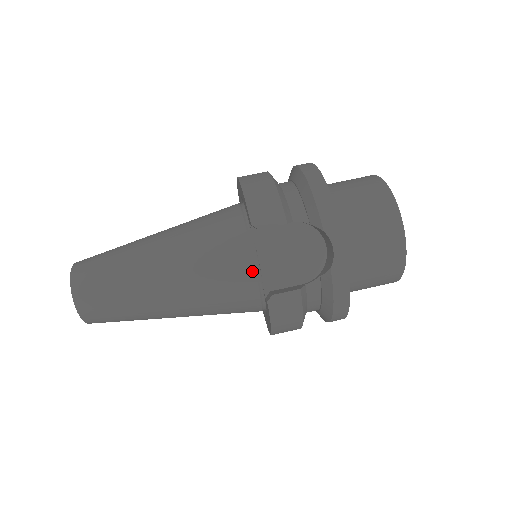
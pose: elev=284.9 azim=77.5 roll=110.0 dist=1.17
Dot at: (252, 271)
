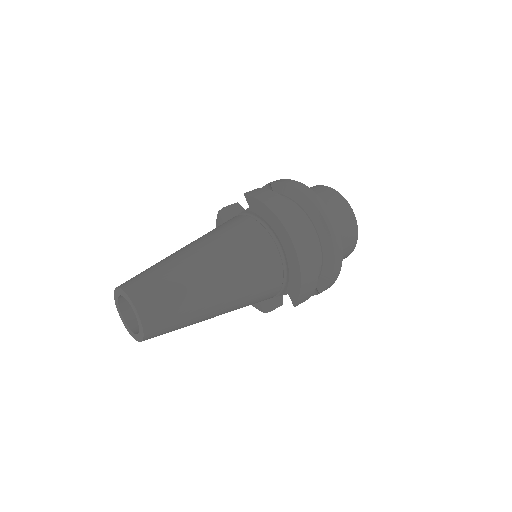
Dot at: (235, 217)
